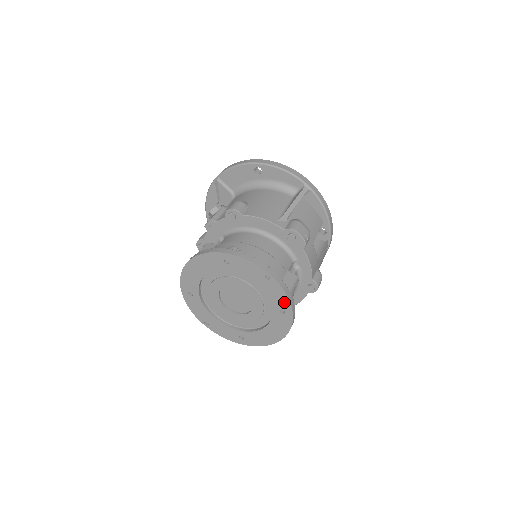
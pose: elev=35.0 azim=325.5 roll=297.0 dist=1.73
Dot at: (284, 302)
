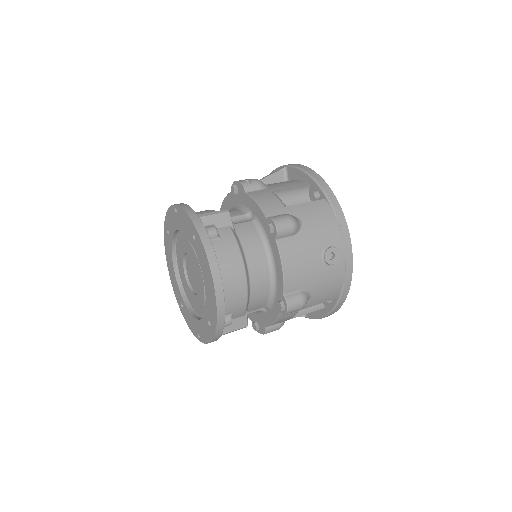
Dot at: (189, 223)
